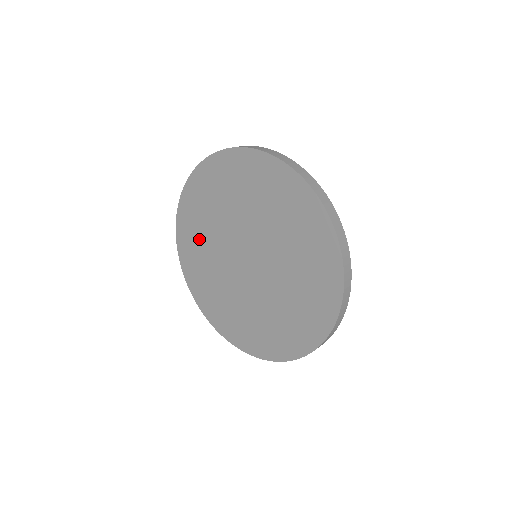
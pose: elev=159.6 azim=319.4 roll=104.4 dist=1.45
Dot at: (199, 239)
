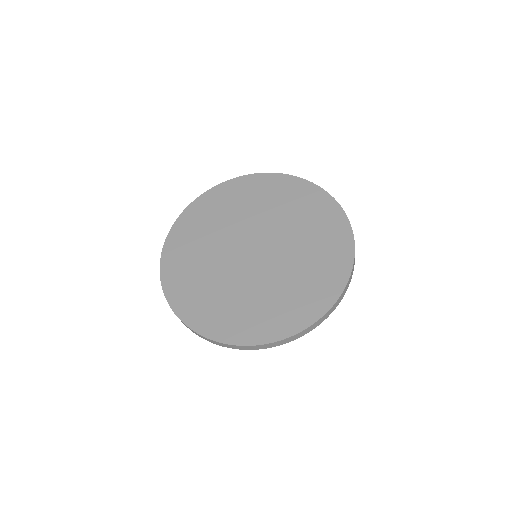
Dot at: (208, 294)
